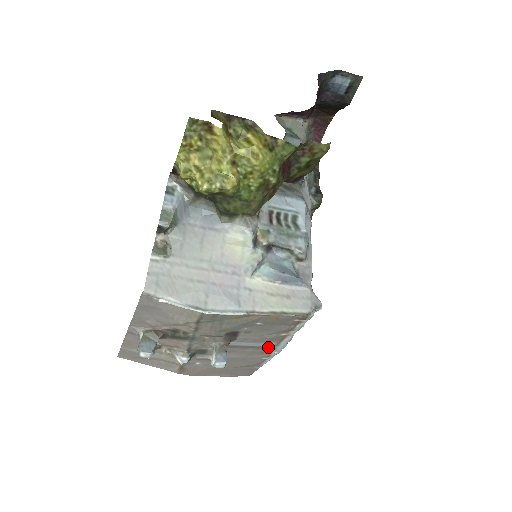
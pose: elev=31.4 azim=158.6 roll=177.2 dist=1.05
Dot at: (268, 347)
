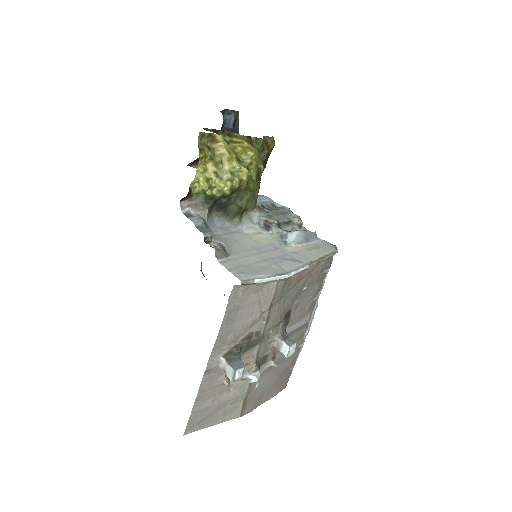
Dot at: (305, 324)
